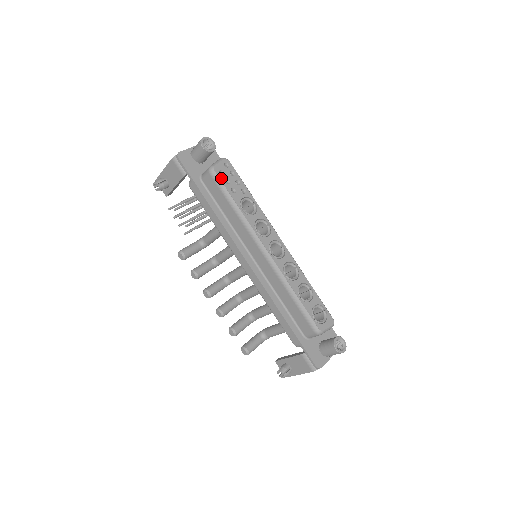
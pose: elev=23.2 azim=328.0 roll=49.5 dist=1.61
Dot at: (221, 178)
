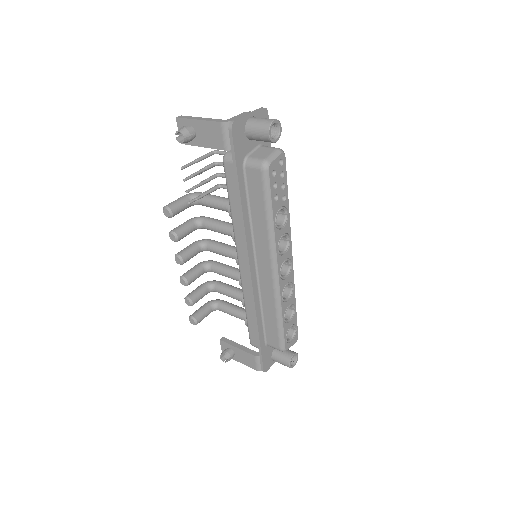
Dot at: (271, 181)
